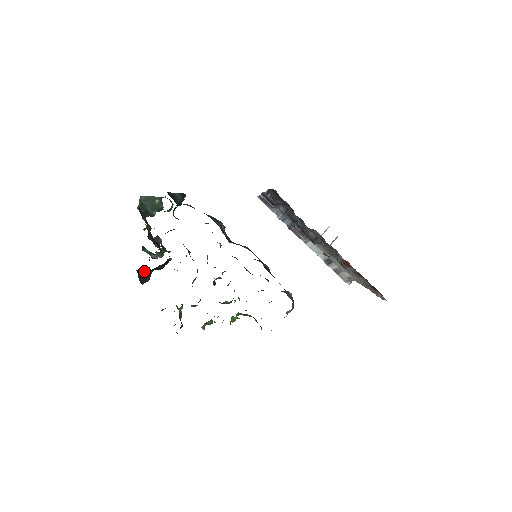
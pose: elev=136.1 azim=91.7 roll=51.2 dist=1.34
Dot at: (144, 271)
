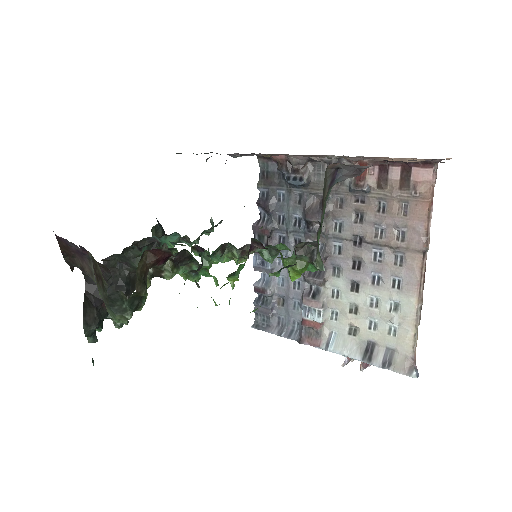
Dot at: (96, 287)
